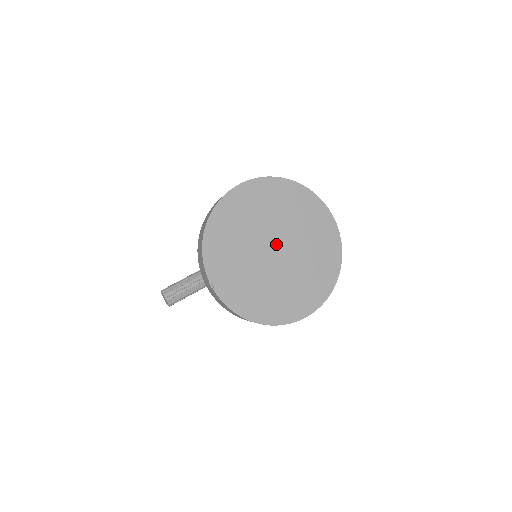
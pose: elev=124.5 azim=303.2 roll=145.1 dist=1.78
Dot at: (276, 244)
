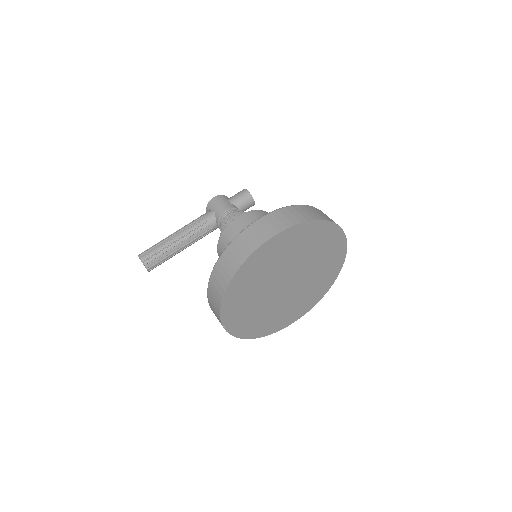
Dot at: (289, 279)
